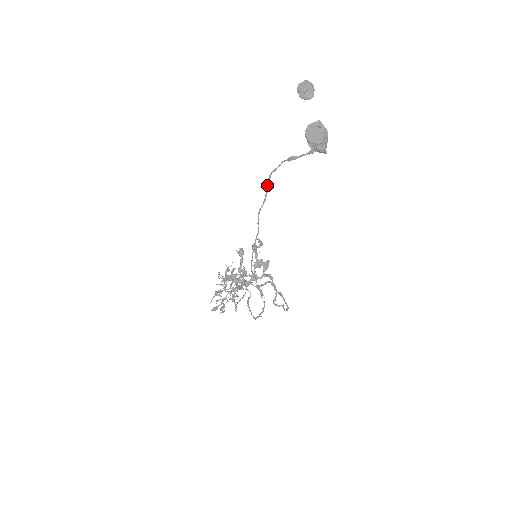
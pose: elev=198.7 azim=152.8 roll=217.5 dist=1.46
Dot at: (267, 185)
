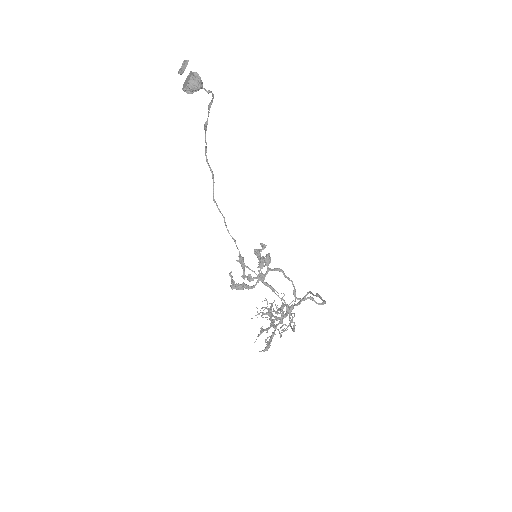
Dot at: (210, 170)
